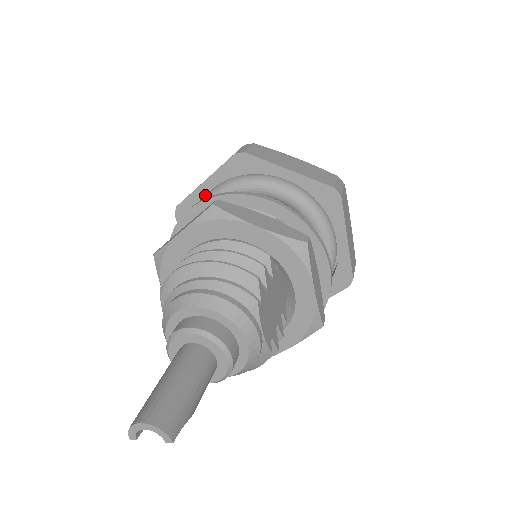
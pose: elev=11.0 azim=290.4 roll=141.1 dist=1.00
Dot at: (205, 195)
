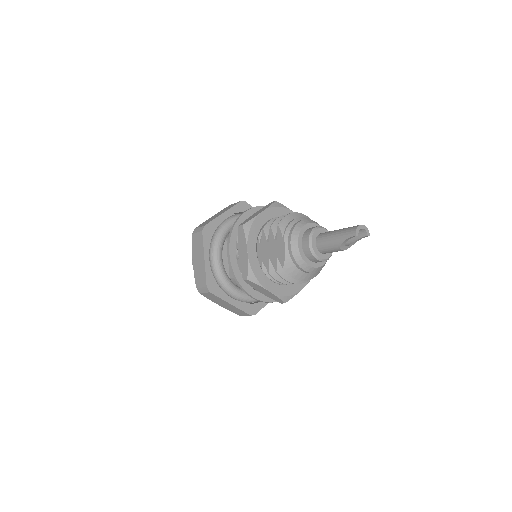
Dot at: occluded
